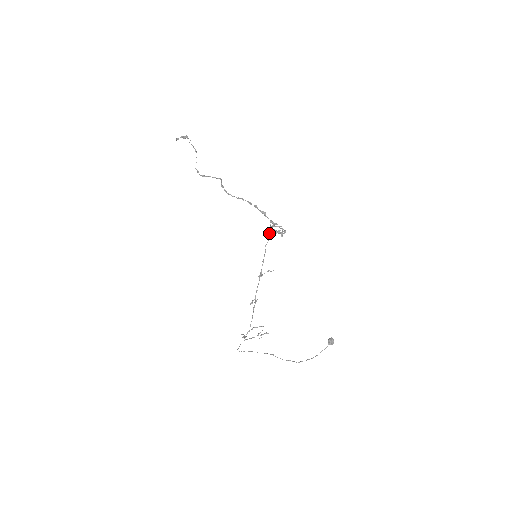
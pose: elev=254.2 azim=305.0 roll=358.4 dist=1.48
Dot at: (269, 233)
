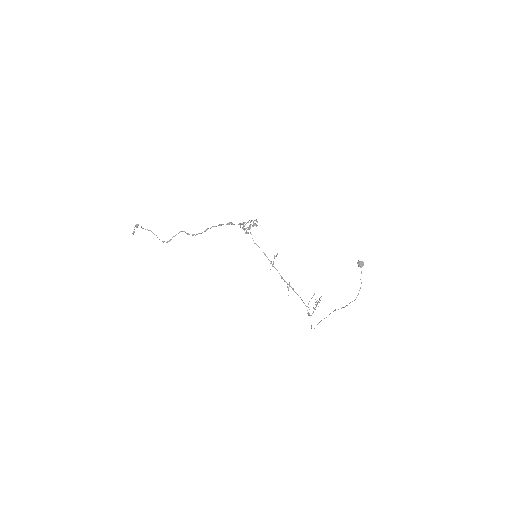
Dot at: occluded
